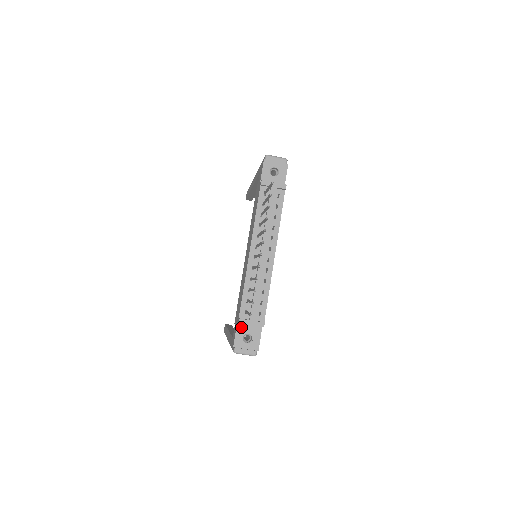
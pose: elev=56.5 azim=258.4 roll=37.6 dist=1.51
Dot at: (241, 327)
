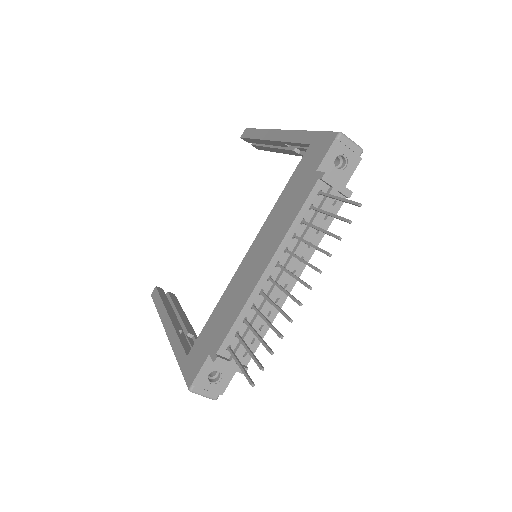
Dot at: (212, 361)
